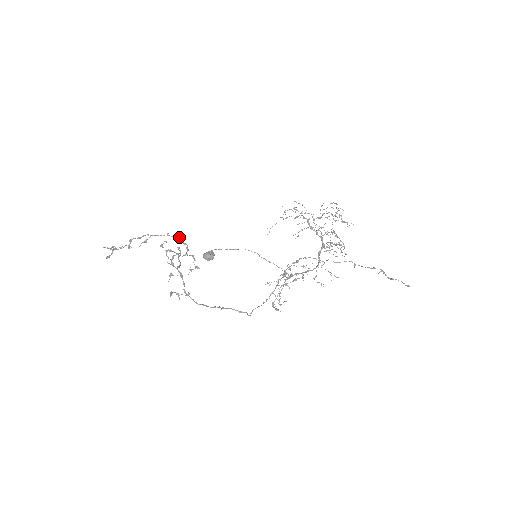
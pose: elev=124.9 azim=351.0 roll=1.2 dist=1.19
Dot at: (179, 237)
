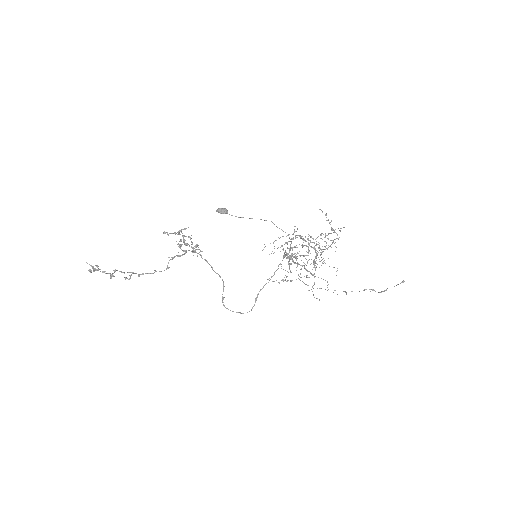
Dot at: (173, 257)
